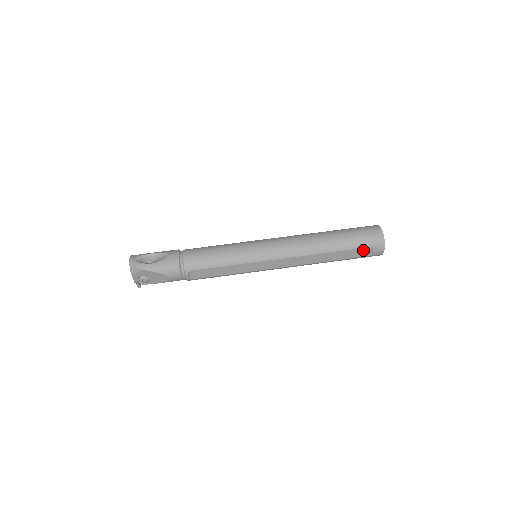
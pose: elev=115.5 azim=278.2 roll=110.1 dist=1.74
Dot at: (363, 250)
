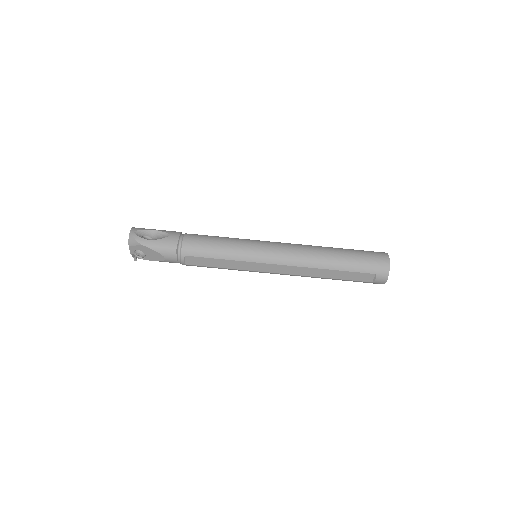
Dot at: (365, 275)
